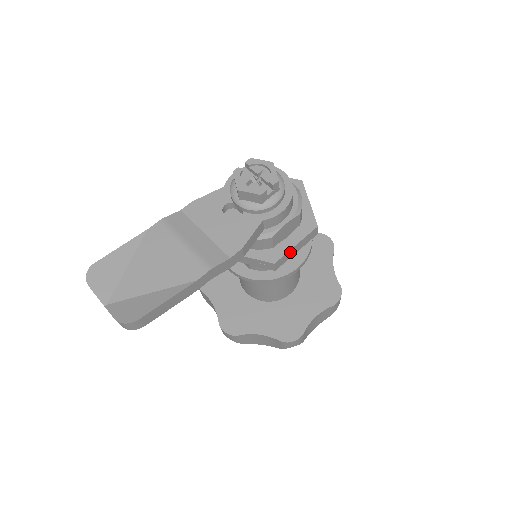
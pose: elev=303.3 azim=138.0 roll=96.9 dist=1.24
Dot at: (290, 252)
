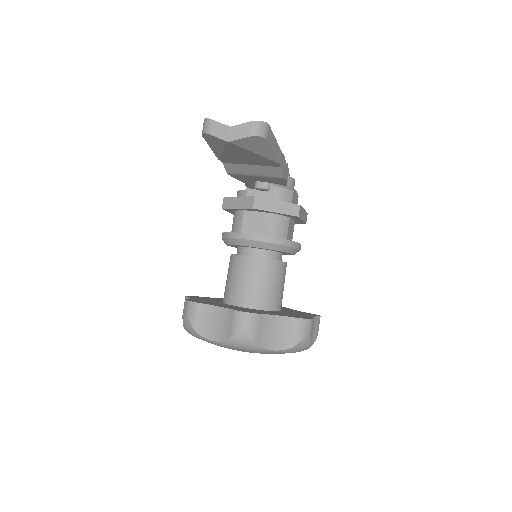
Dot at: (302, 211)
